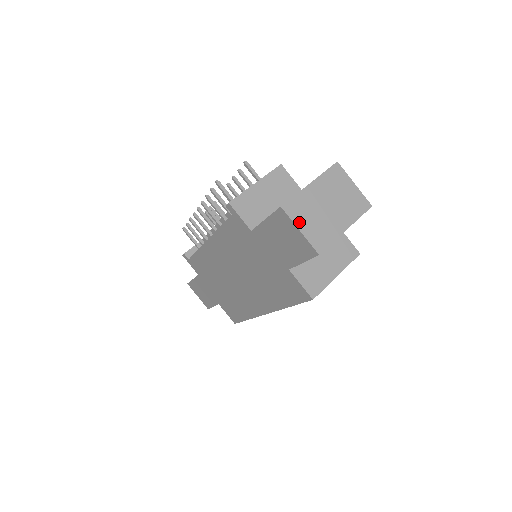
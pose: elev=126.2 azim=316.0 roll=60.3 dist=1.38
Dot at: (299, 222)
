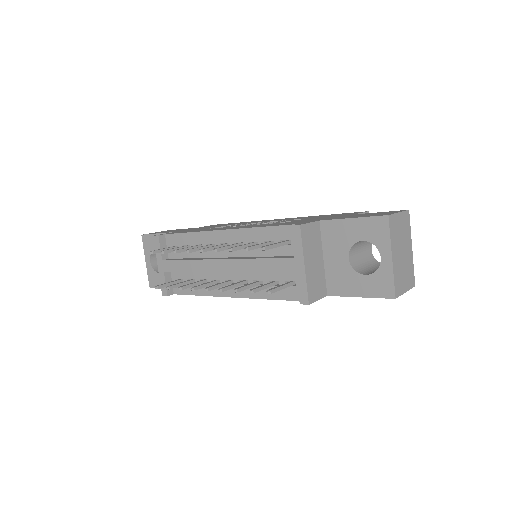
Dot at: (403, 289)
